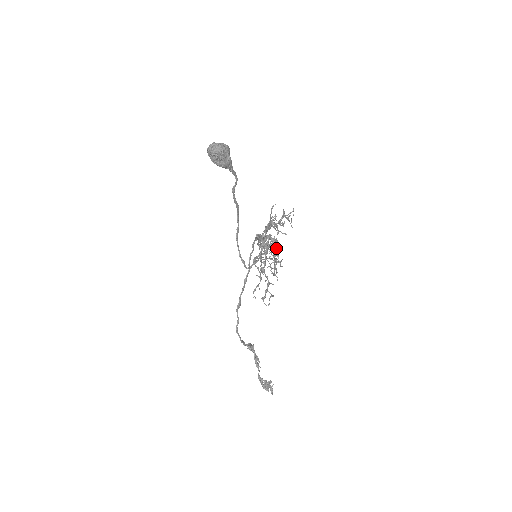
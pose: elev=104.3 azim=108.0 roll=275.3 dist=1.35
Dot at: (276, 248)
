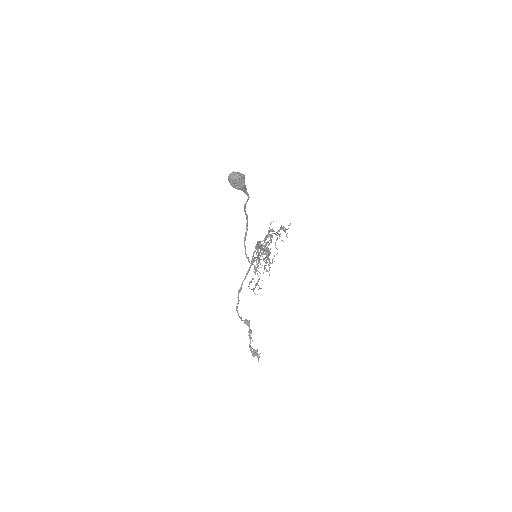
Dot at: (268, 254)
